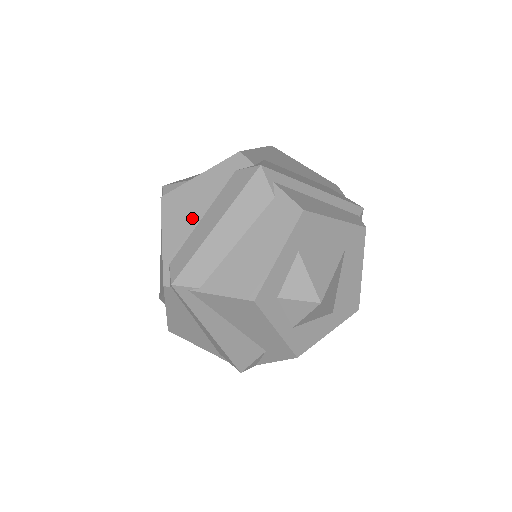
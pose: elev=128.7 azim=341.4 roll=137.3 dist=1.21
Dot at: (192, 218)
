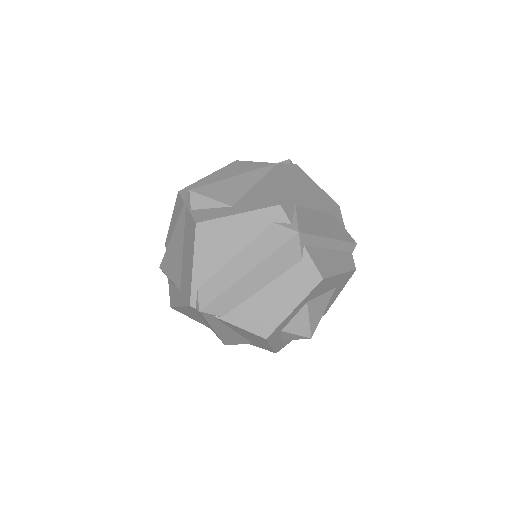
Dot at: (224, 254)
